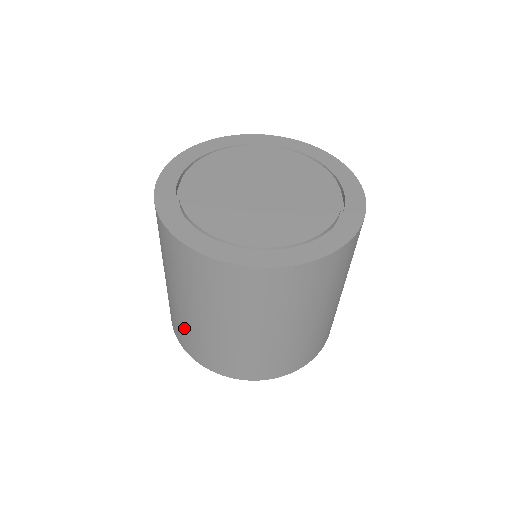
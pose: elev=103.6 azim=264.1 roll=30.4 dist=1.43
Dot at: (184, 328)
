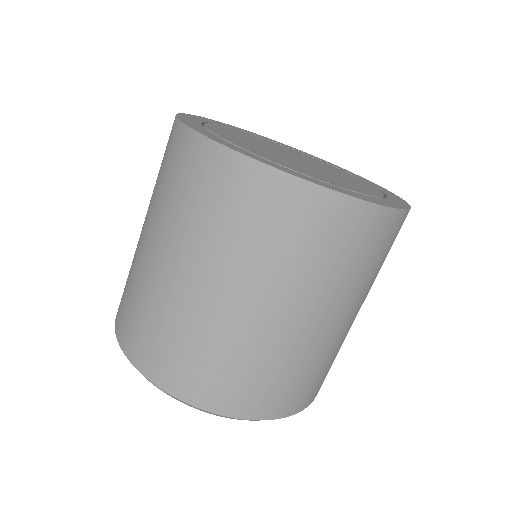
Dot at: (146, 308)
